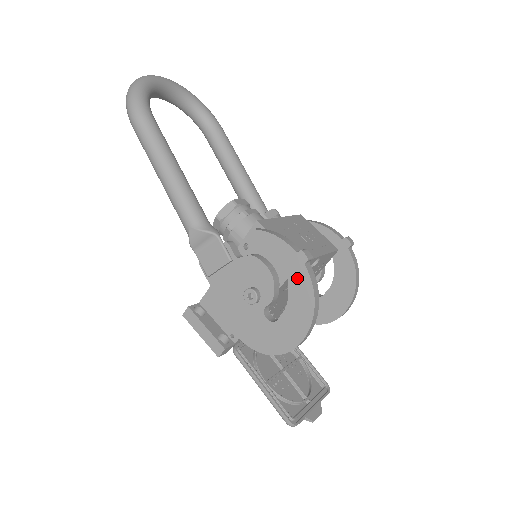
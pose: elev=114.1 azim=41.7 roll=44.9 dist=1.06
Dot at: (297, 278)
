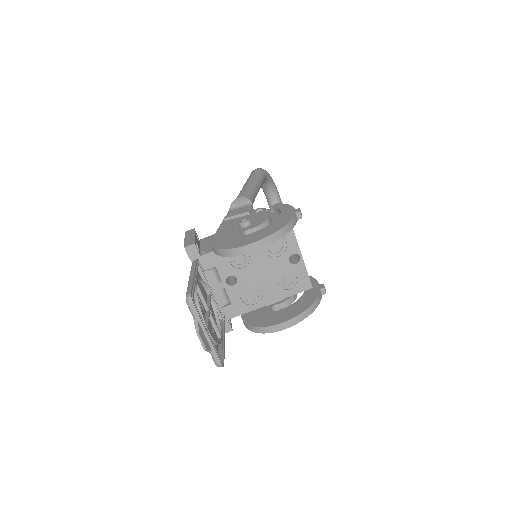
Dot at: (284, 218)
